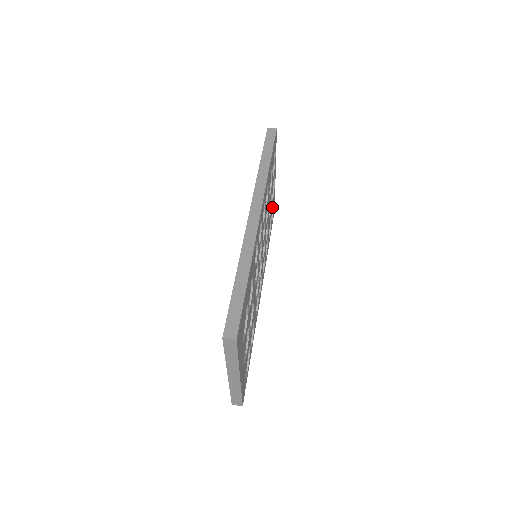
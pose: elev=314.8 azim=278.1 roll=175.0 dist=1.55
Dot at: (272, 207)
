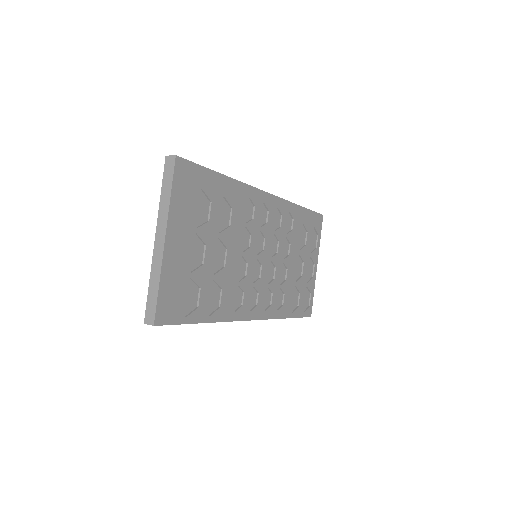
Dot at: (304, 289)
